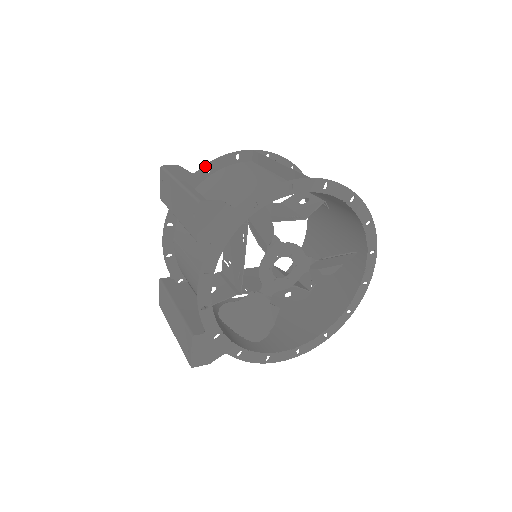
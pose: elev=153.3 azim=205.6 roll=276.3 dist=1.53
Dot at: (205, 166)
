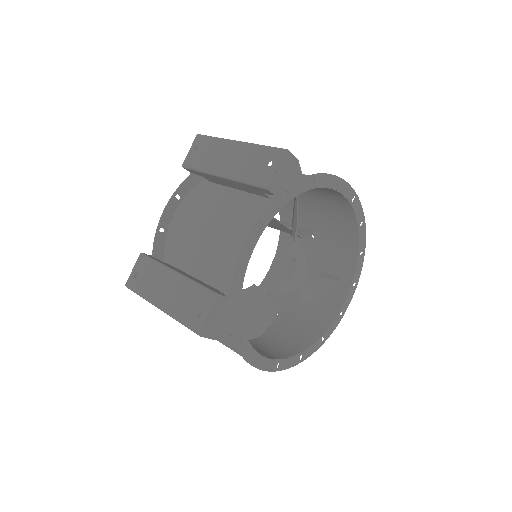
Dot at: occluded
